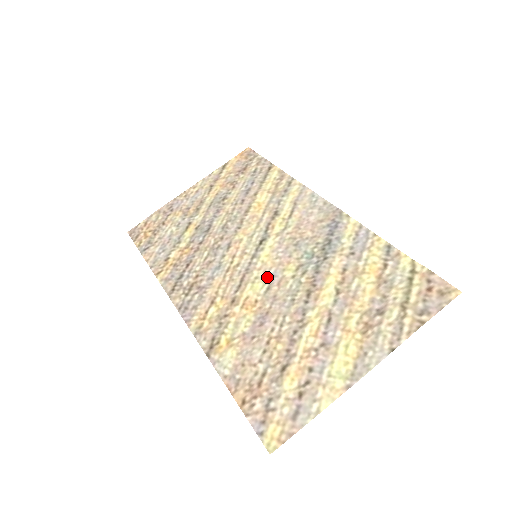
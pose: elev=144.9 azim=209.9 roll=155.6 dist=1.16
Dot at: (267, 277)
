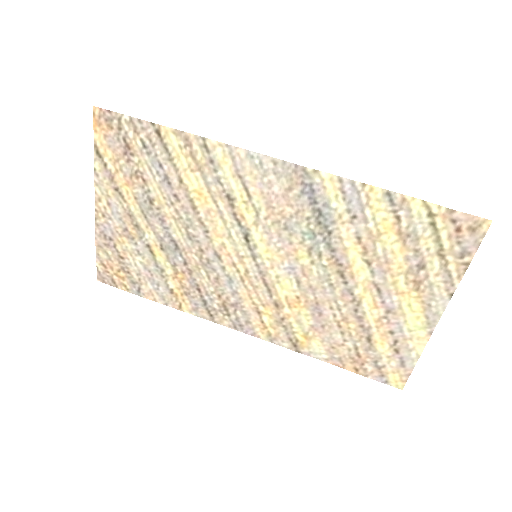
Dot at: (287, 272)
